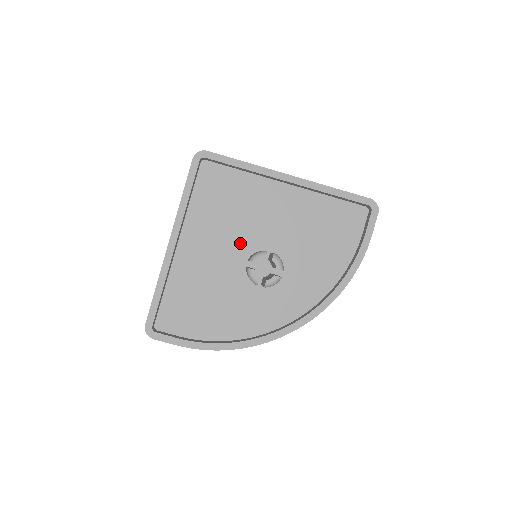
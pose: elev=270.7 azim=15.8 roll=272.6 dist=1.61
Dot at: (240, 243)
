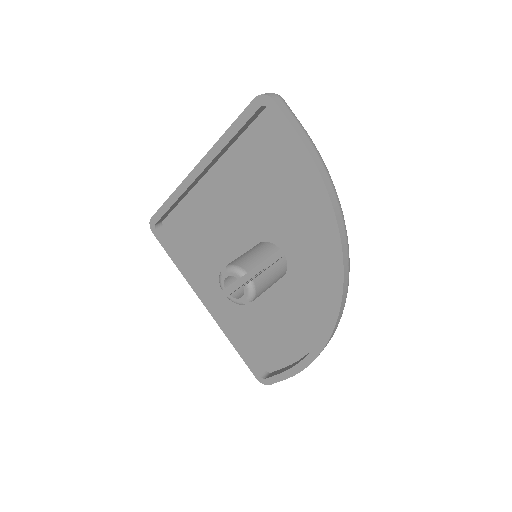
Dot at: occluded
